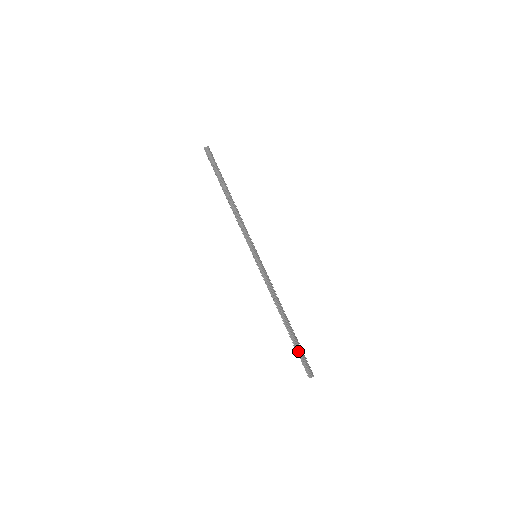
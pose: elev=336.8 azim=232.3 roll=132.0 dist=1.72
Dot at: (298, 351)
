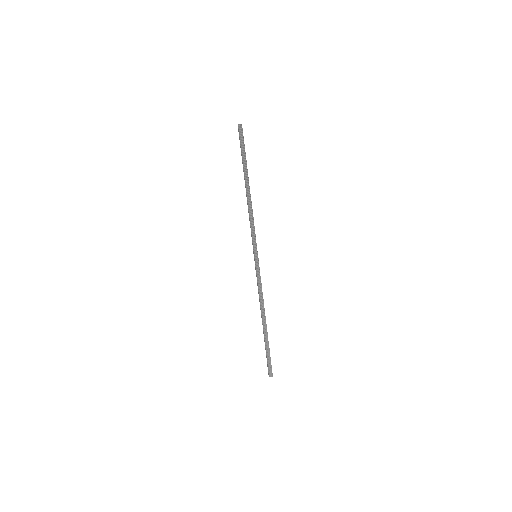
Dot at: (266, 352)
